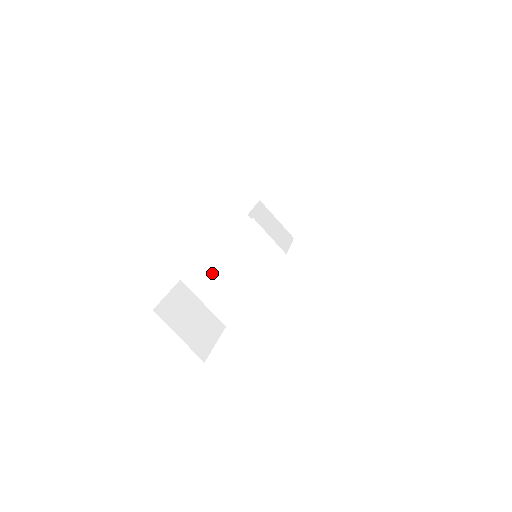
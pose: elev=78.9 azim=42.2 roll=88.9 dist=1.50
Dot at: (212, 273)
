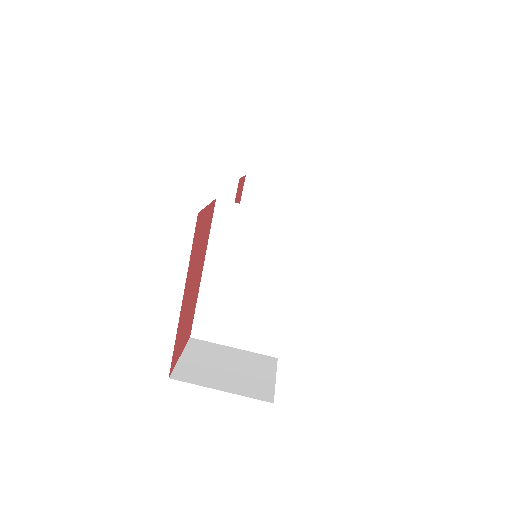
Dot at: (218, 301)
